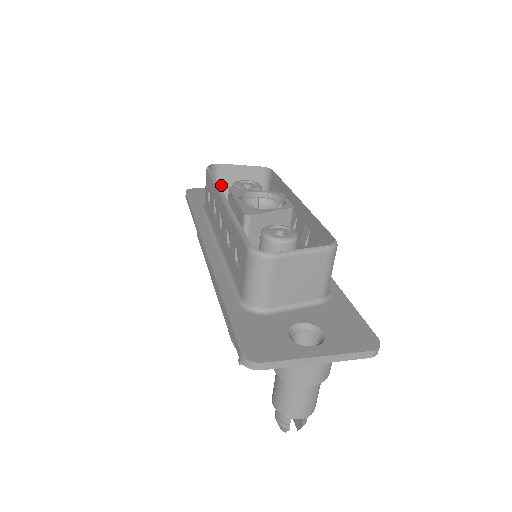
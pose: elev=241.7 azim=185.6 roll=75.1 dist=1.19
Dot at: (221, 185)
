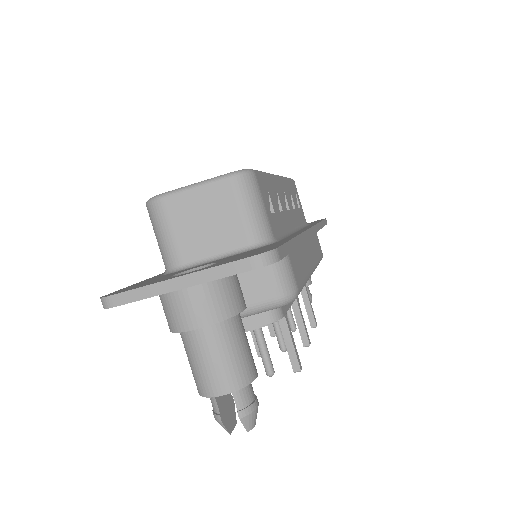
Dot at: occluded
